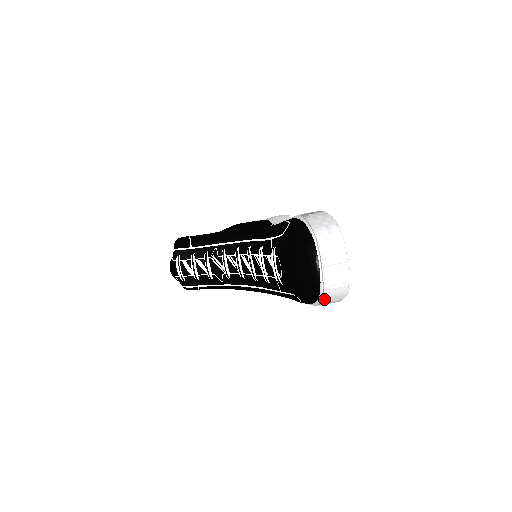
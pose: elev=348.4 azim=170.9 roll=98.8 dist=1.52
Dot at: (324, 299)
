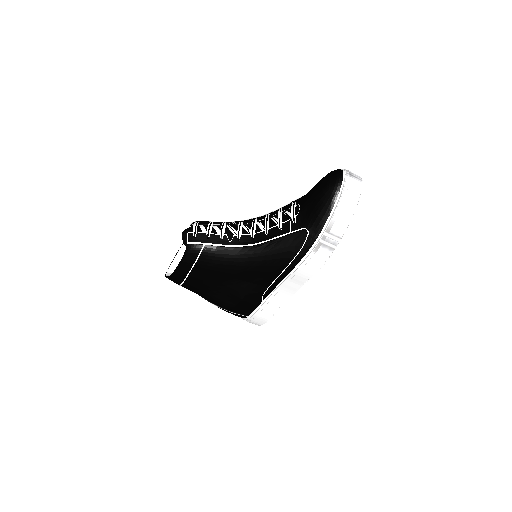
Dot at: (338, 208)
